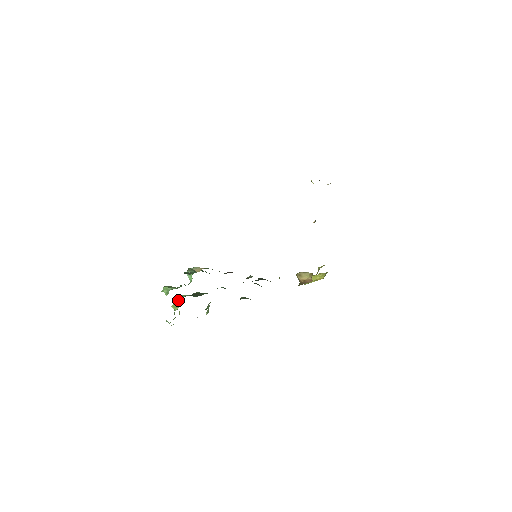
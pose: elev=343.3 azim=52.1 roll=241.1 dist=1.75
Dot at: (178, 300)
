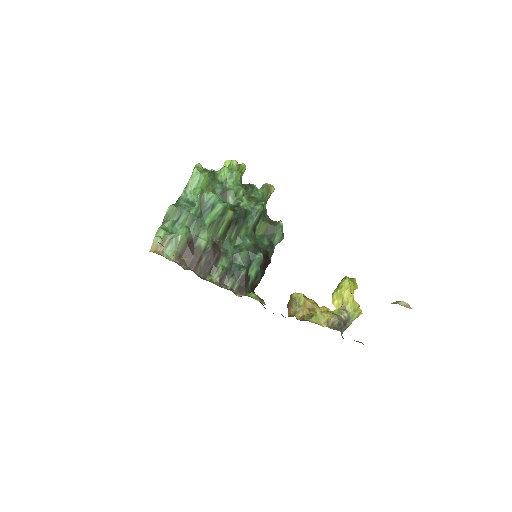
Dot at: (231, 164)
